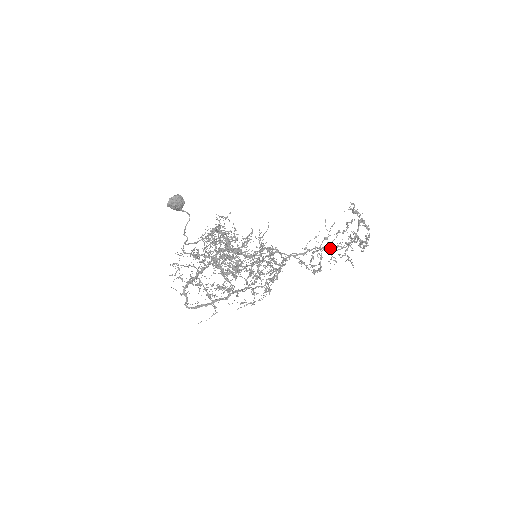
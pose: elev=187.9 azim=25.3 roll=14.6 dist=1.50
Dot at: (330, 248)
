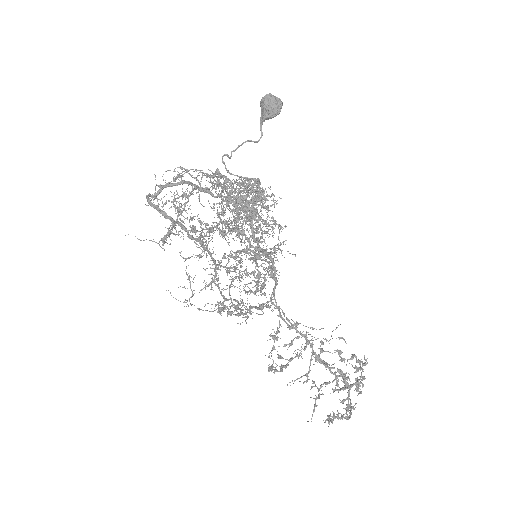
Dot at: (318, 354)
